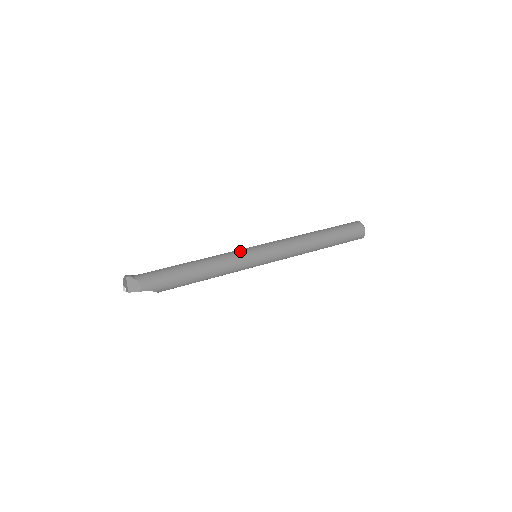
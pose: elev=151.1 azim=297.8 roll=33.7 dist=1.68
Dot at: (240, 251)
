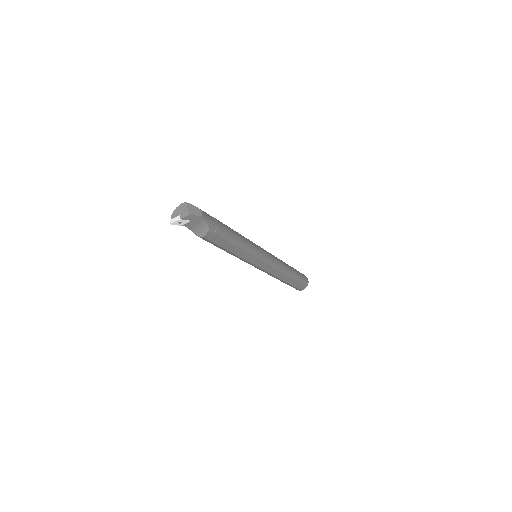
Dot at: occluded
